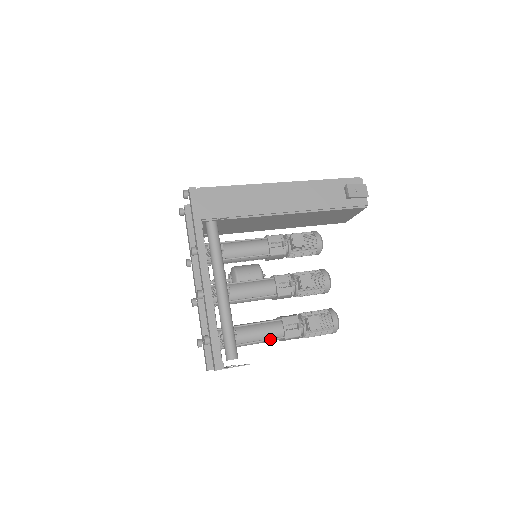
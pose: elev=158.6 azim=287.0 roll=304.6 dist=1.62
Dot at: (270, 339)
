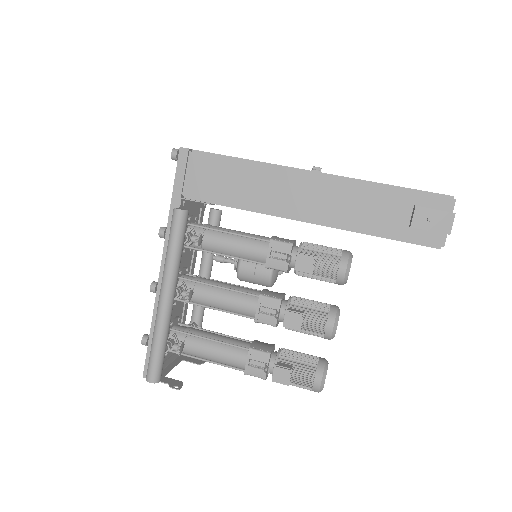
Dot at: (226, 366)
